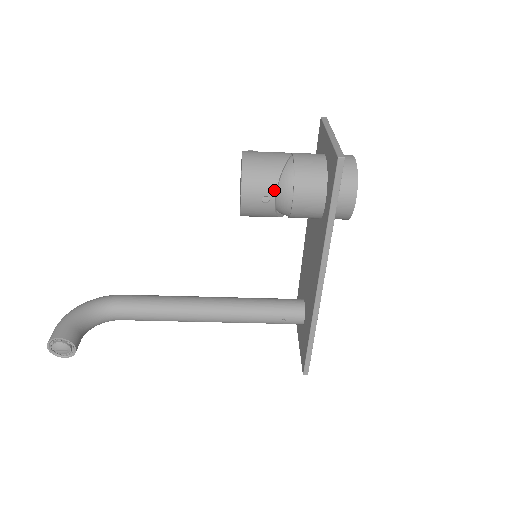
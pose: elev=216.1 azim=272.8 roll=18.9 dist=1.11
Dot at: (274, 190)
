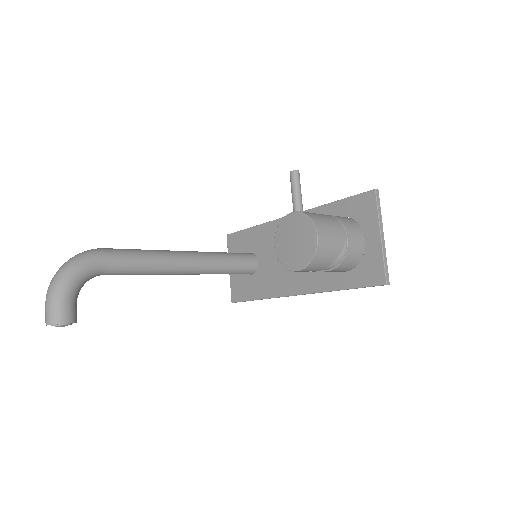
Dot at: (323, 269)
